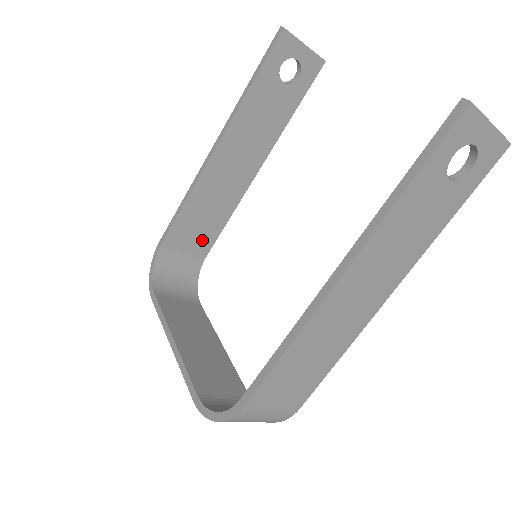
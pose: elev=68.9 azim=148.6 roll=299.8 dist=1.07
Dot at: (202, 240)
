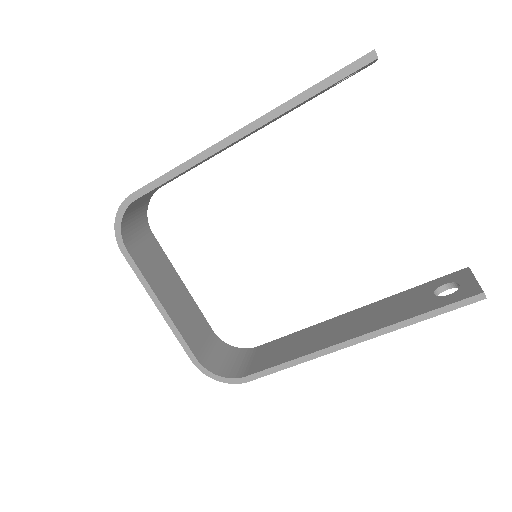
Dot at: occluded
